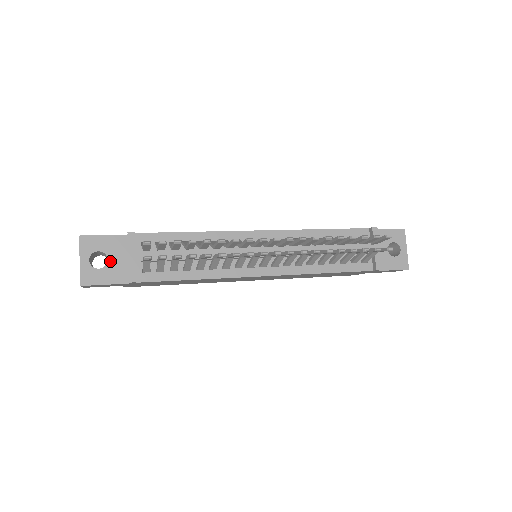
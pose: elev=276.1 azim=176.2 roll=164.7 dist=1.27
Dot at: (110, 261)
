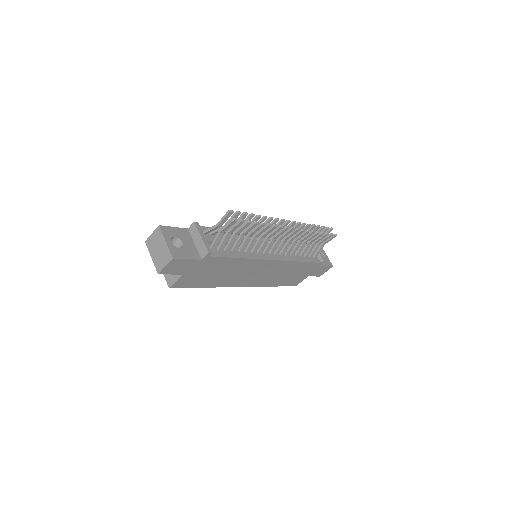
Dot at: (184, 244)
